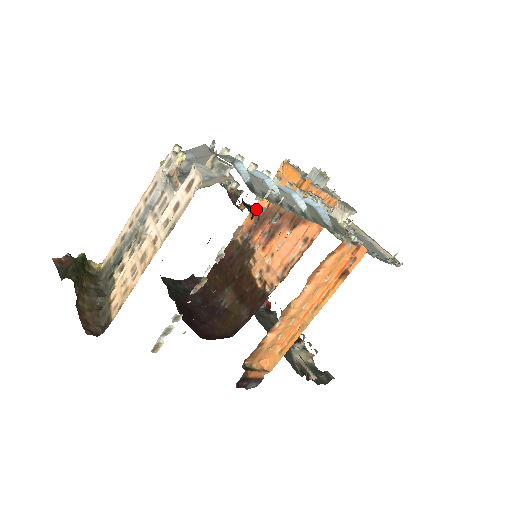
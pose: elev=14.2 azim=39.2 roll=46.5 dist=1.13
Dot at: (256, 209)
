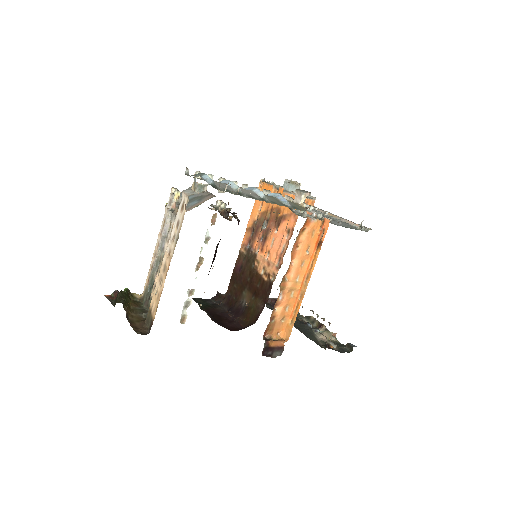
Dot at: (250, 224)
